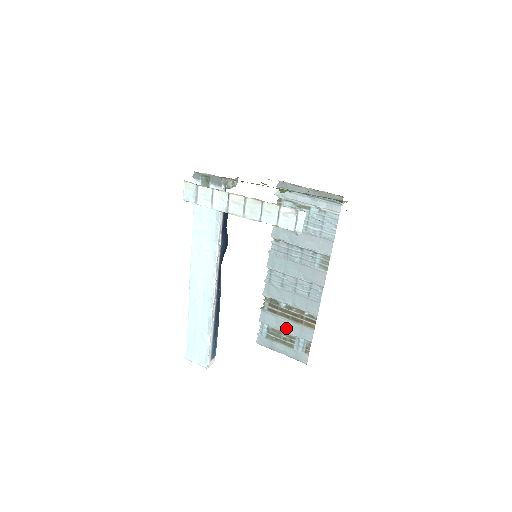
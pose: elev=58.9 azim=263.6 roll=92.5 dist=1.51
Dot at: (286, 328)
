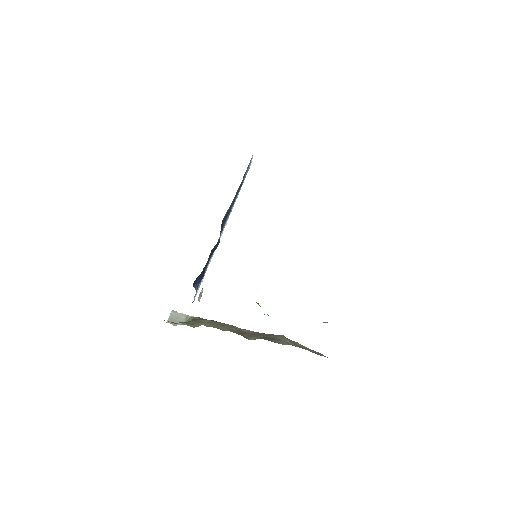
Dot at: occluded
